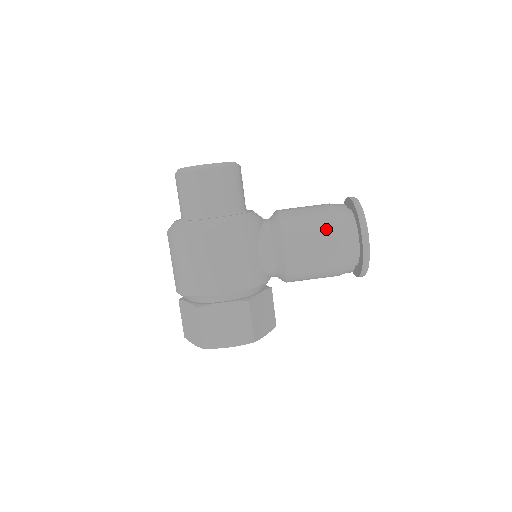
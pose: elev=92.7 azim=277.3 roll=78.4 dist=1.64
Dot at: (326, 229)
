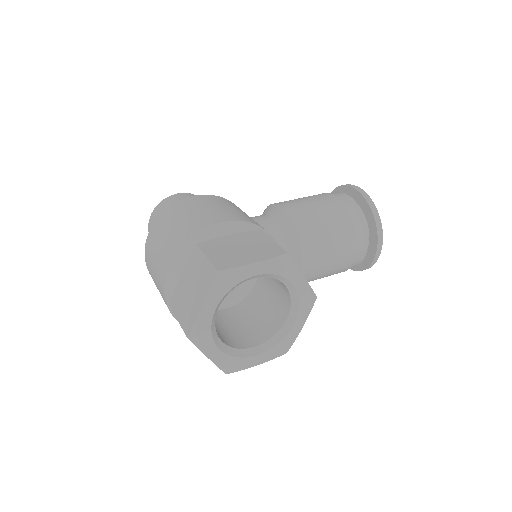
Dot at: (313, 195)
